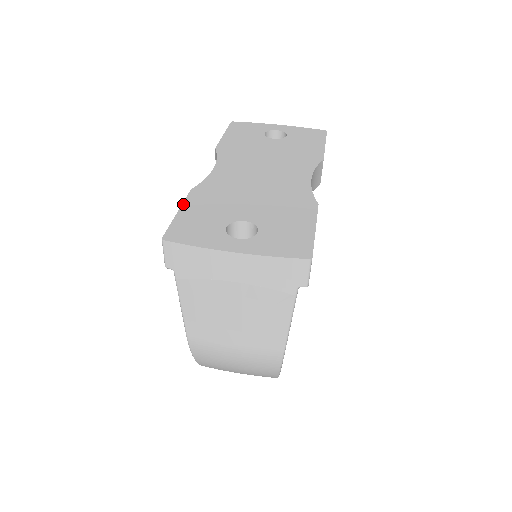
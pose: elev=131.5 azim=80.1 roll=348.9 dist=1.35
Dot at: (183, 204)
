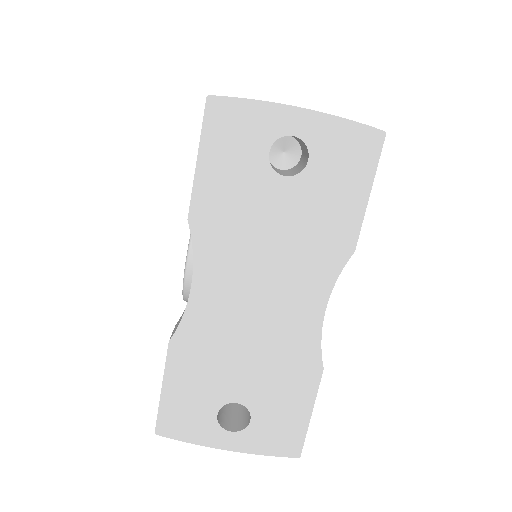
Dot at: (165, 374)
